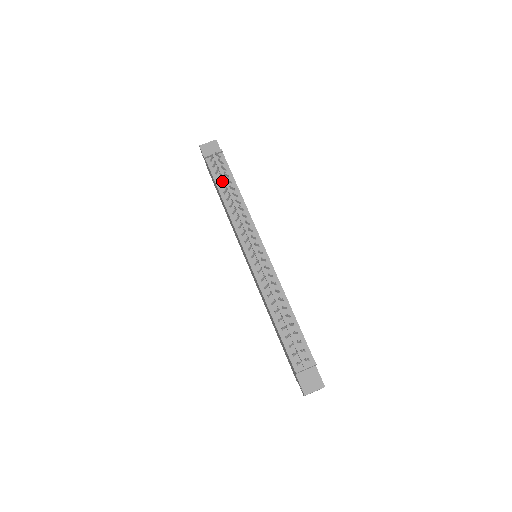
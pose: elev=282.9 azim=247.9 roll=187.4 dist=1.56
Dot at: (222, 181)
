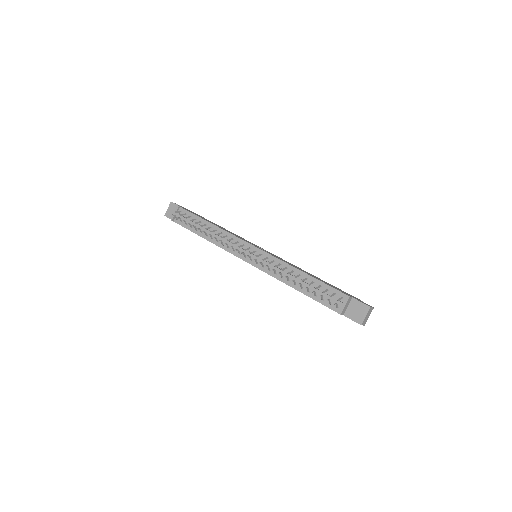
Dot at: occluded
